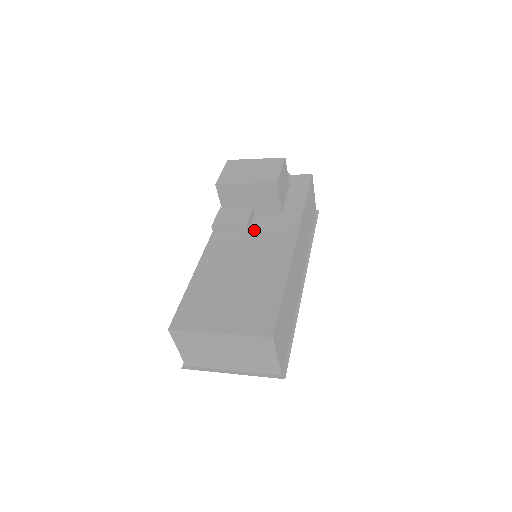
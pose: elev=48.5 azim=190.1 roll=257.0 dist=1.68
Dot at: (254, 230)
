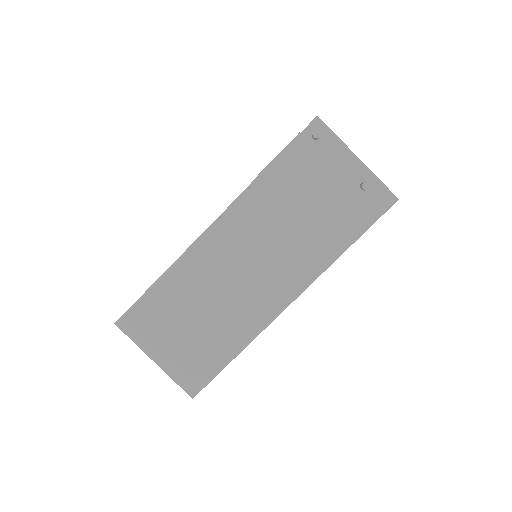
Dot at: (264, 250)
